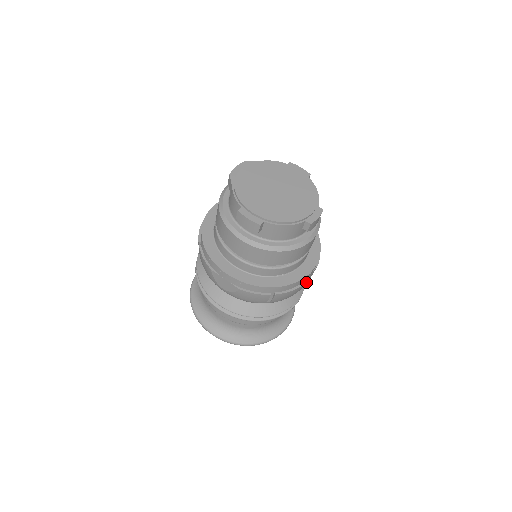
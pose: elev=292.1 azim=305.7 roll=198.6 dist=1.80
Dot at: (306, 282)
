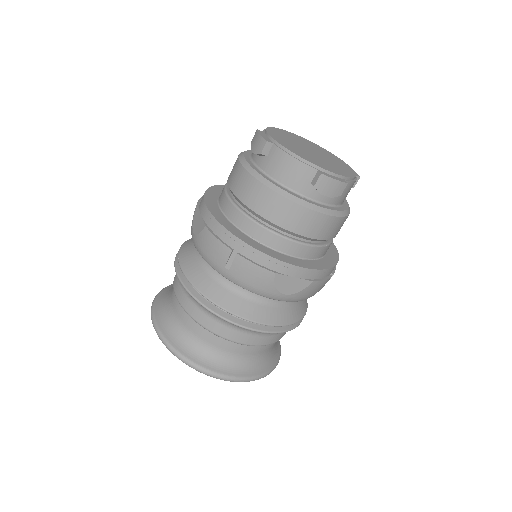
Dot at: (285, 289)
